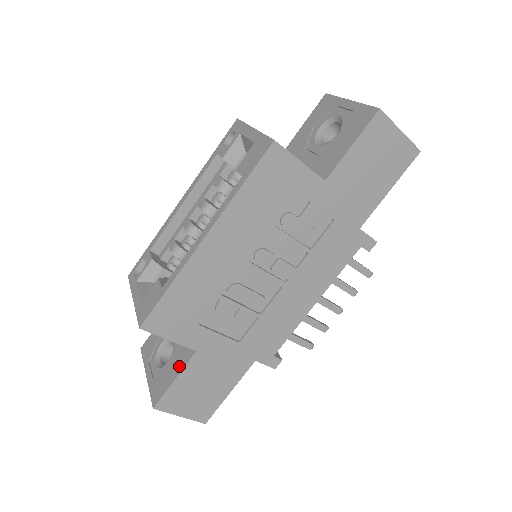
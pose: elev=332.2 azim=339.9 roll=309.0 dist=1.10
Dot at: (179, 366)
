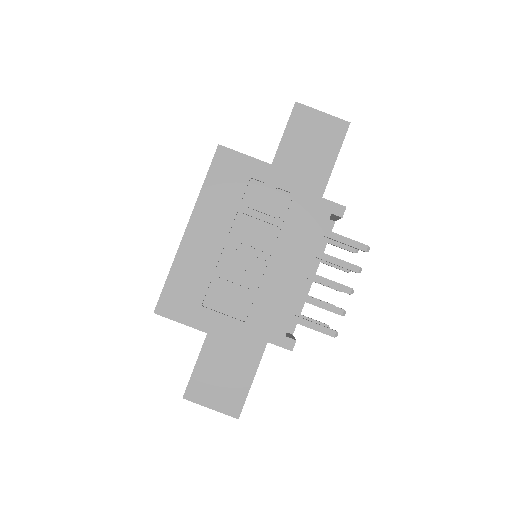
Dot at: (199, 354)
